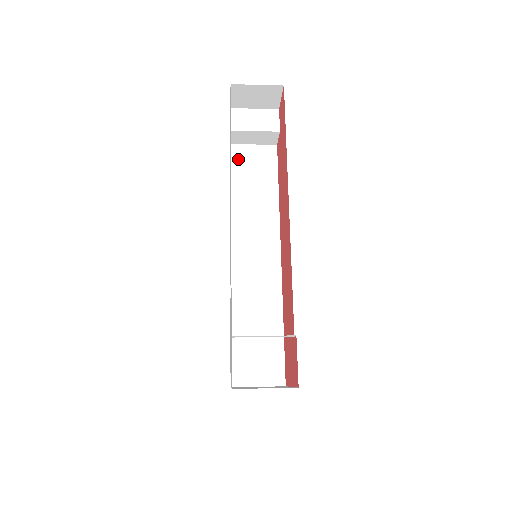
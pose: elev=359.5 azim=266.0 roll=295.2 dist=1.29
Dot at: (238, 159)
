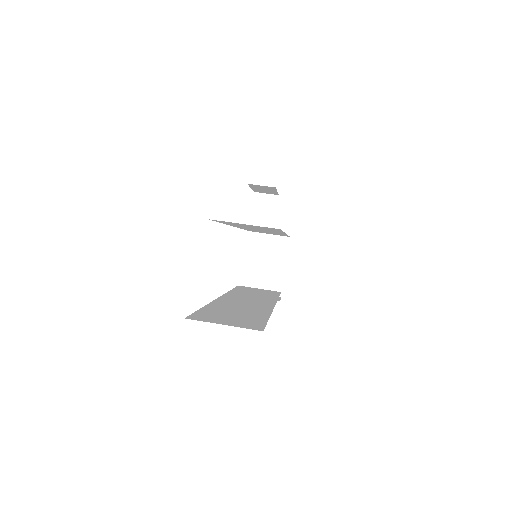
Dot at: (224, 222)
